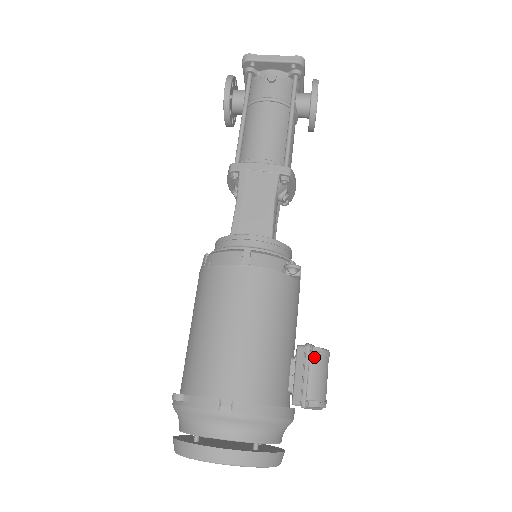
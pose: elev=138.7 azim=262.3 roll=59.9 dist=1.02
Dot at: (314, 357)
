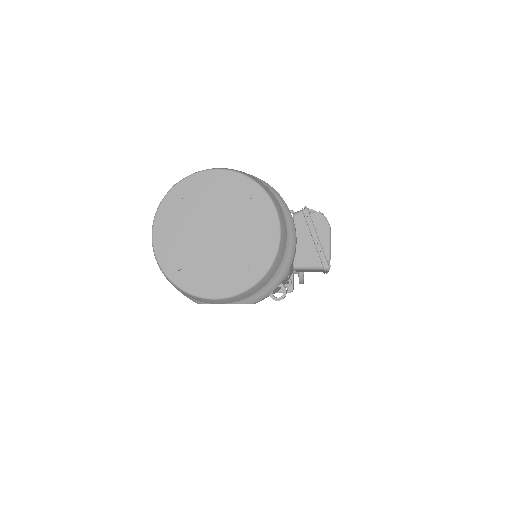
Dot at: occluded
